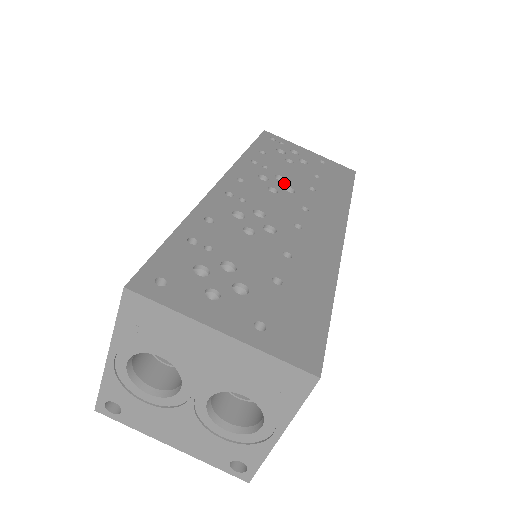
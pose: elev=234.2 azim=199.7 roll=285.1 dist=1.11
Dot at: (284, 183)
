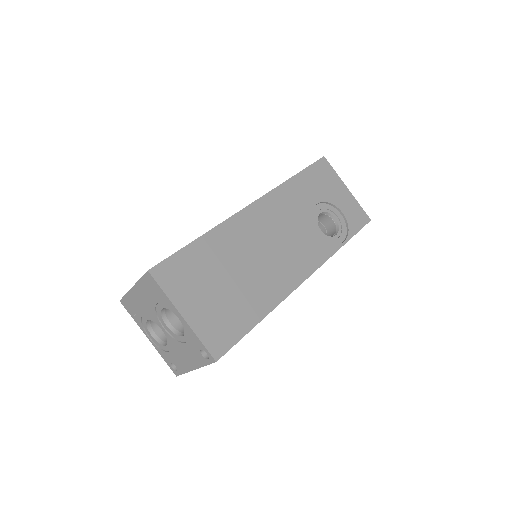
Dot at: occluded
